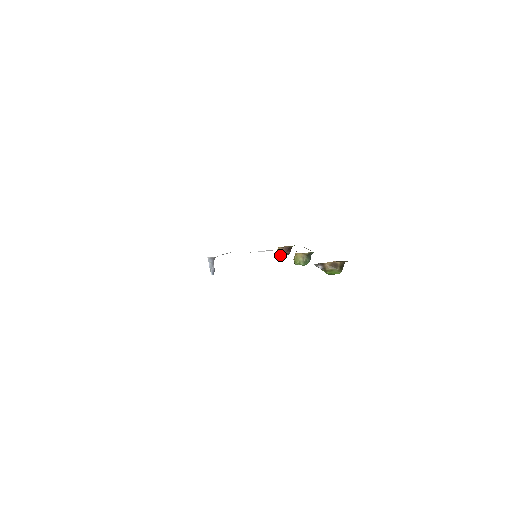
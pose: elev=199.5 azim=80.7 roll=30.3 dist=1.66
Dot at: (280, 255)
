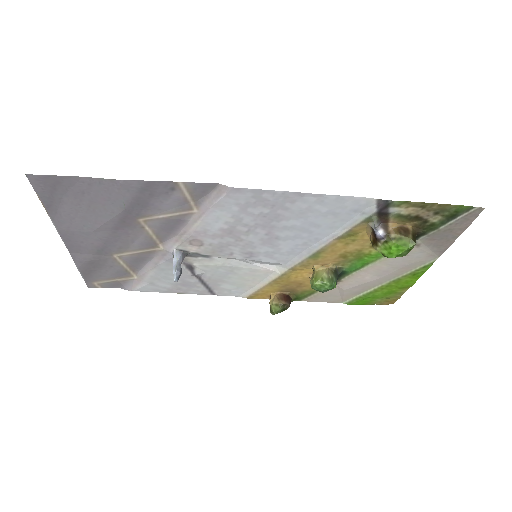
Dot at: (275, 306)
